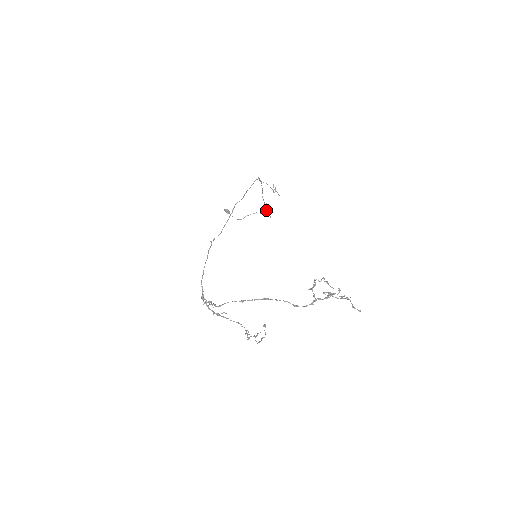
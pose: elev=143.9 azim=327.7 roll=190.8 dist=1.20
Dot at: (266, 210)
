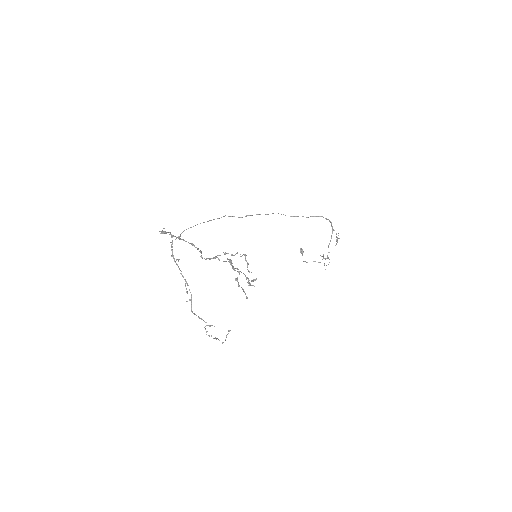
Dot at: (323, 258)
